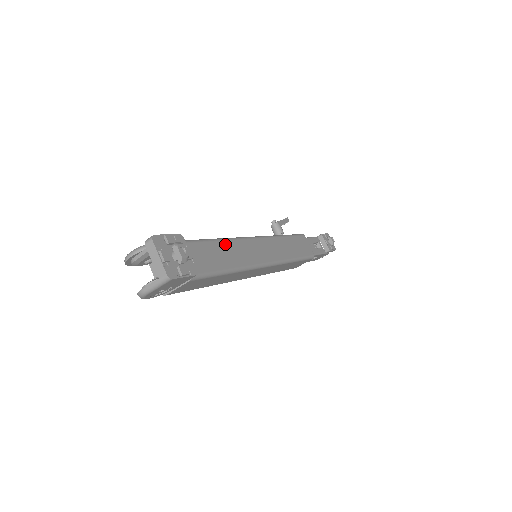
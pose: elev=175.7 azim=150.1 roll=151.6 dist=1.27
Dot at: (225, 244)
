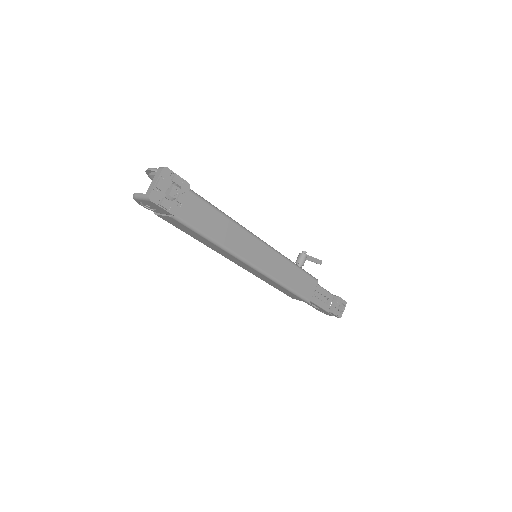
Dot at: (228, 222)
